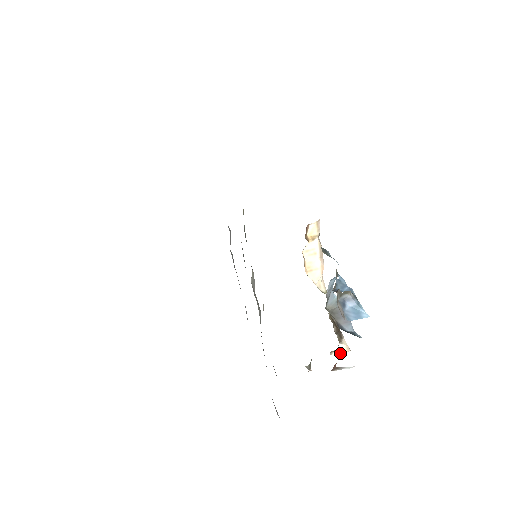
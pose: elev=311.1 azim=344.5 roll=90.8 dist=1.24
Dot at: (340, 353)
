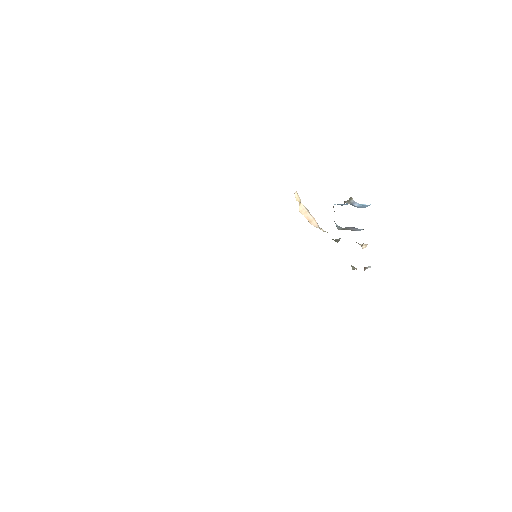
Dot at: (365, 247)
